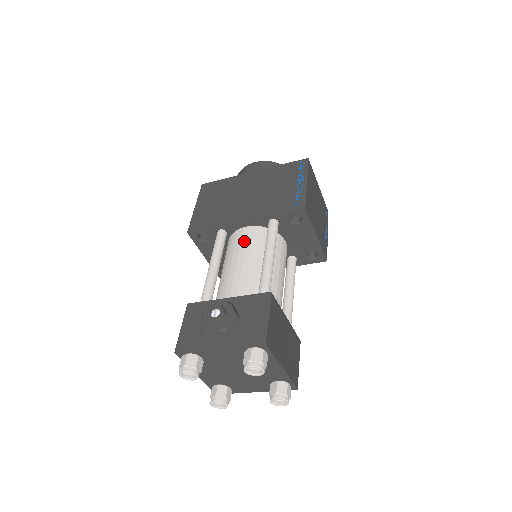
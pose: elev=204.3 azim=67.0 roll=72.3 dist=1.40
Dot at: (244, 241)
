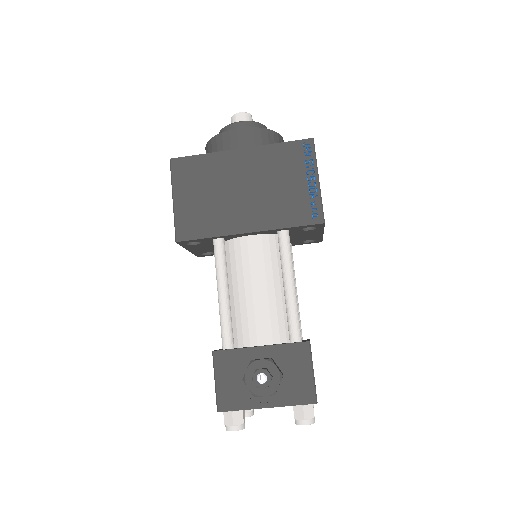
Dot at: (253, 258)
